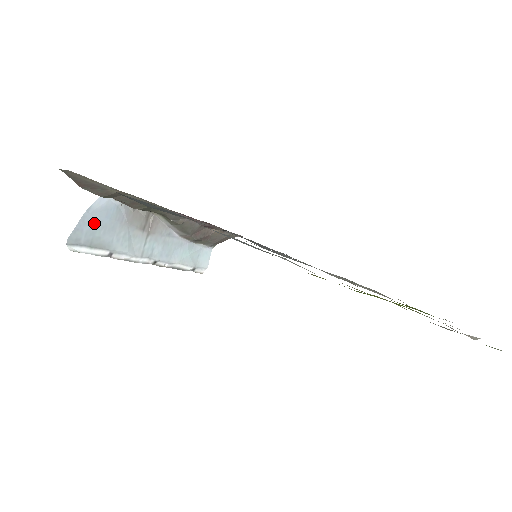
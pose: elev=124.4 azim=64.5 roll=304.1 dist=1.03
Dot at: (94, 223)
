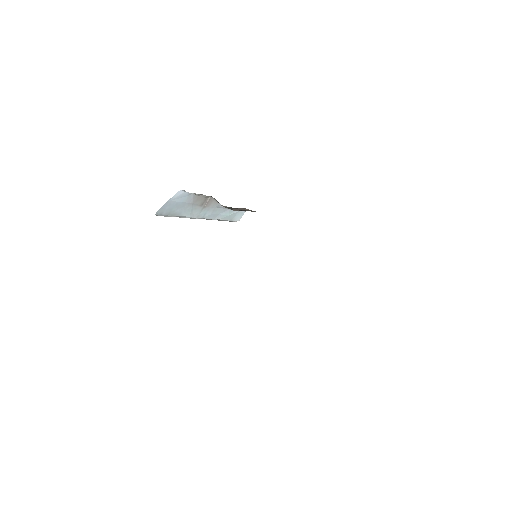
Dot at: (173, 205)
